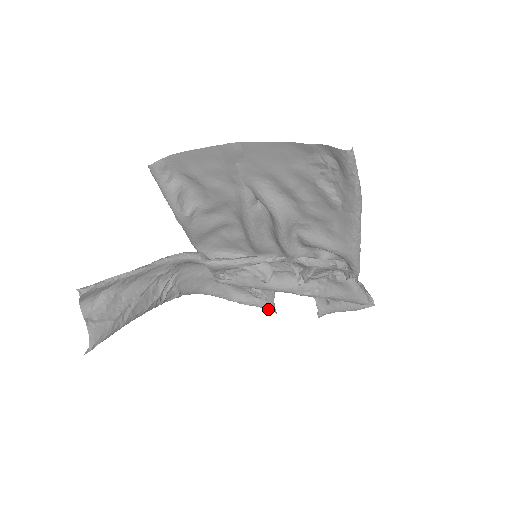
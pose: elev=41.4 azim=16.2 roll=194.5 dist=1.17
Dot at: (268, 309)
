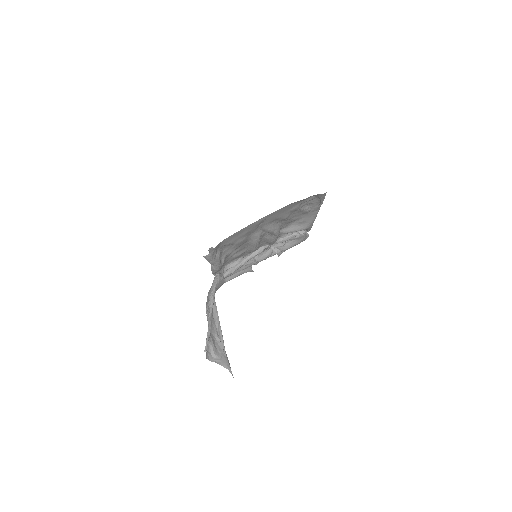
Dot at: occluded
